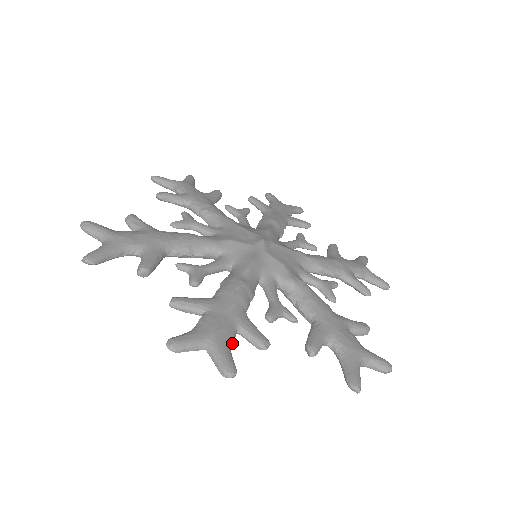
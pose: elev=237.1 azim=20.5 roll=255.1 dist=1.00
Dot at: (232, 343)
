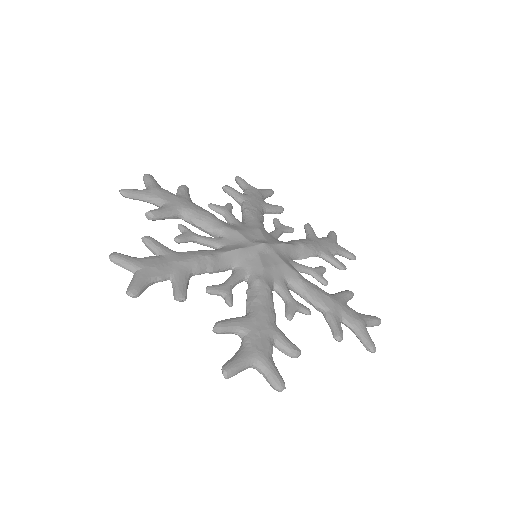
Dot at: (157, 282)
